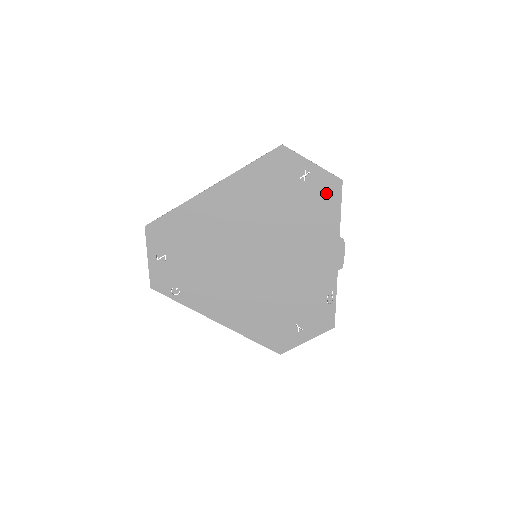
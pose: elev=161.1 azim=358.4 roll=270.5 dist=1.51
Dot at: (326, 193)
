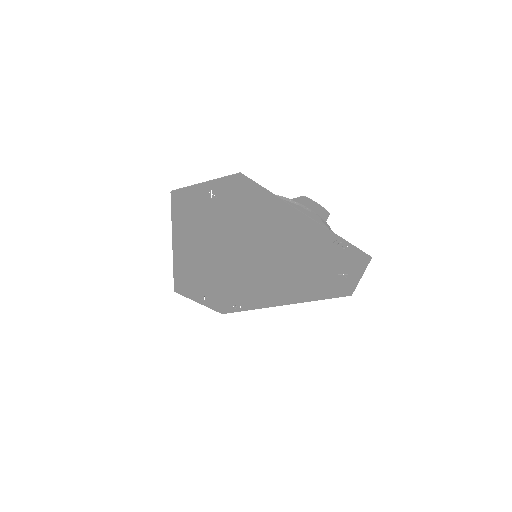
Dot at: (242, 191)
